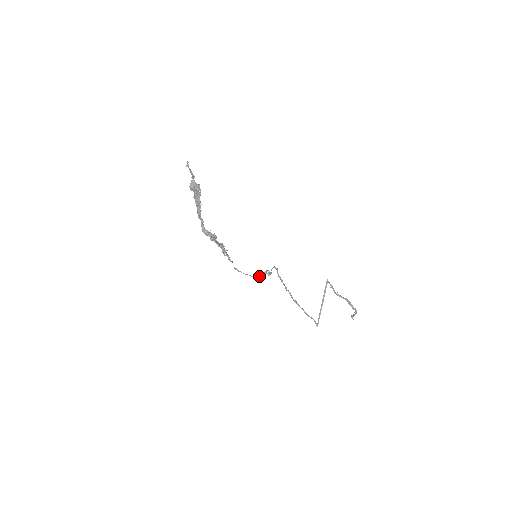
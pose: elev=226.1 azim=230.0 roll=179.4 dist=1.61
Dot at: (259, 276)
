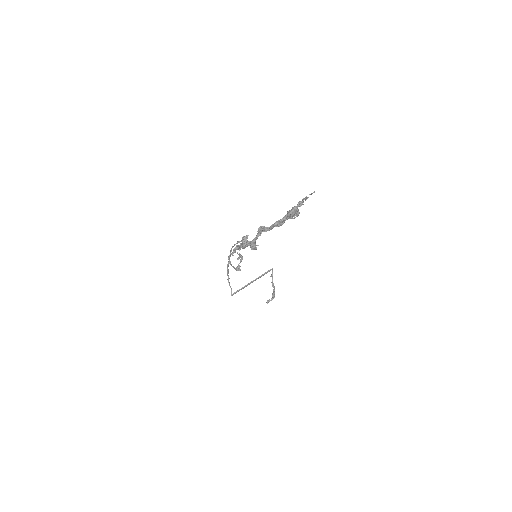
Dot at: occluded
